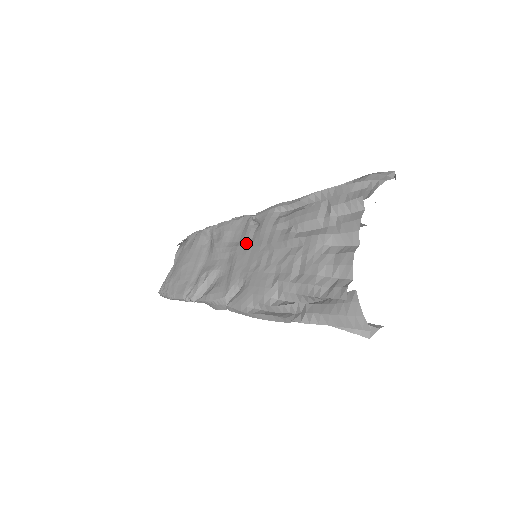
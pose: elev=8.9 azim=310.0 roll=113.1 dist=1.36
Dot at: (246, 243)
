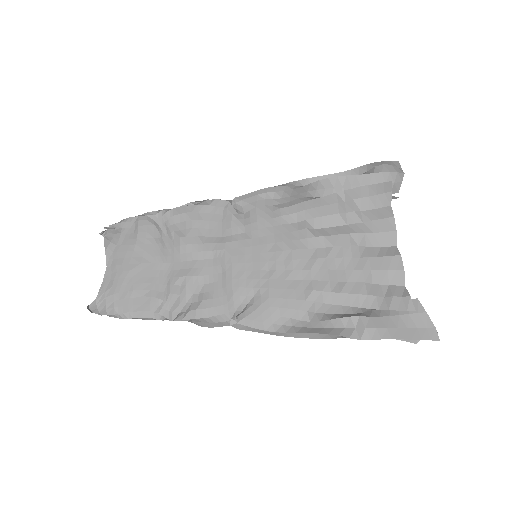
Dot at: (239, 239)
